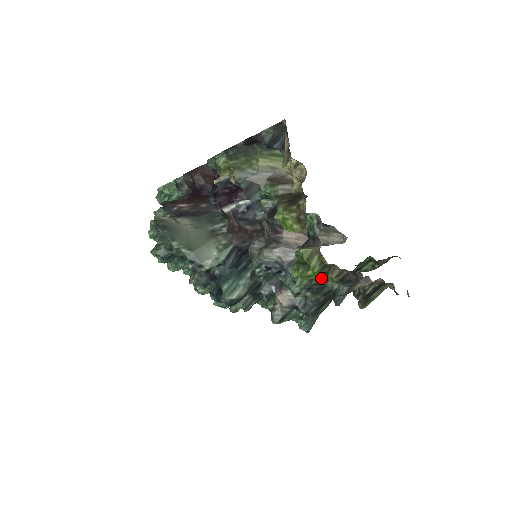
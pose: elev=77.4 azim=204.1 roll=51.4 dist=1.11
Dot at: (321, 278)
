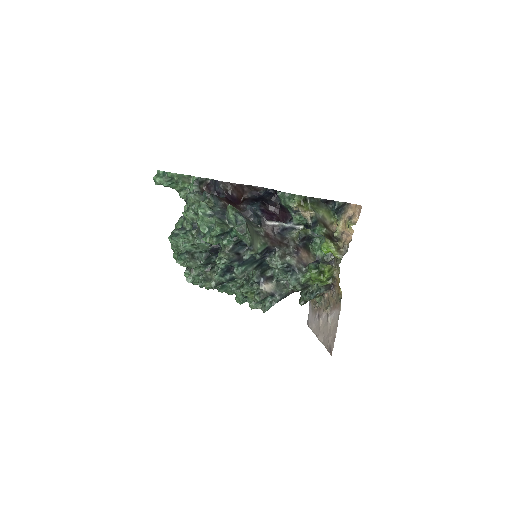
Dot at: (318, 282)
